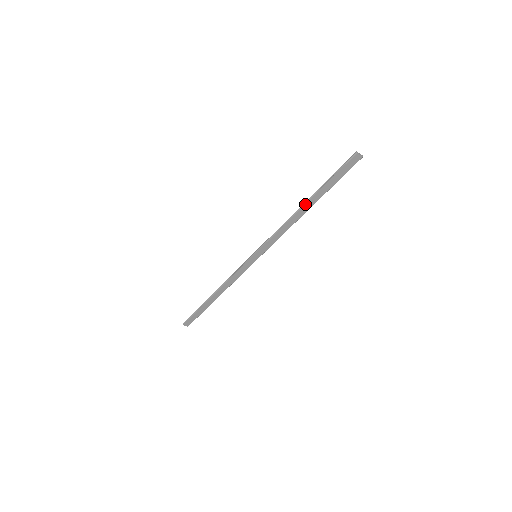
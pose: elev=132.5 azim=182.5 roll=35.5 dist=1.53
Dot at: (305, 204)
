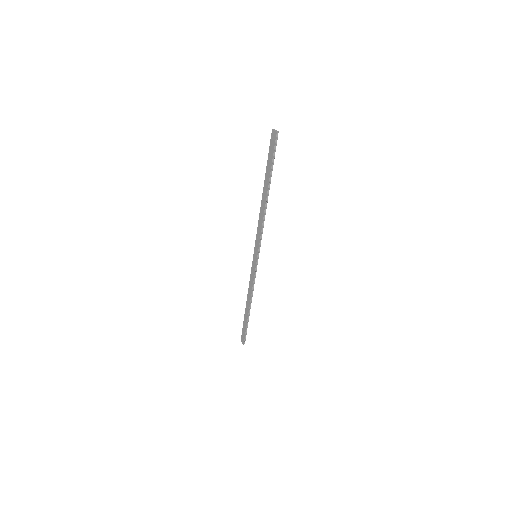
Dot at: (263, 191)
